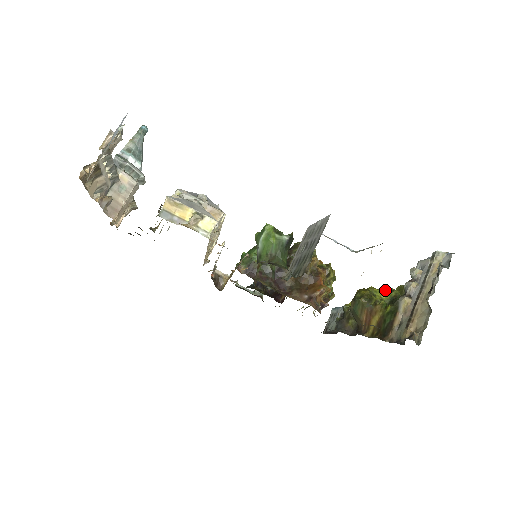
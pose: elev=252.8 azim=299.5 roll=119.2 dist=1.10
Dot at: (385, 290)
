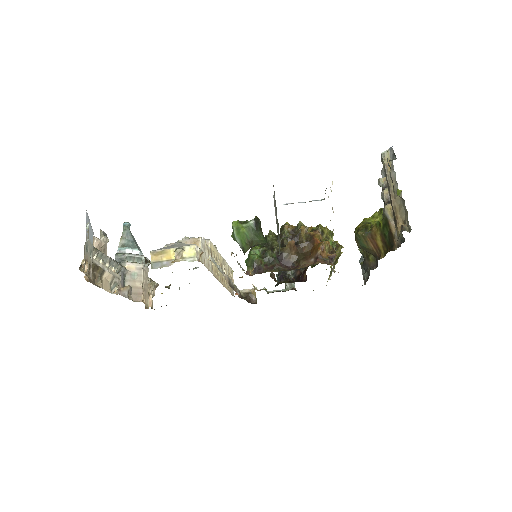
Dot at: (376, 214)
